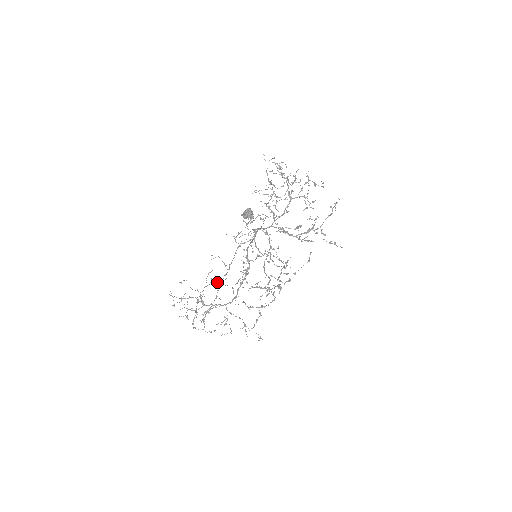
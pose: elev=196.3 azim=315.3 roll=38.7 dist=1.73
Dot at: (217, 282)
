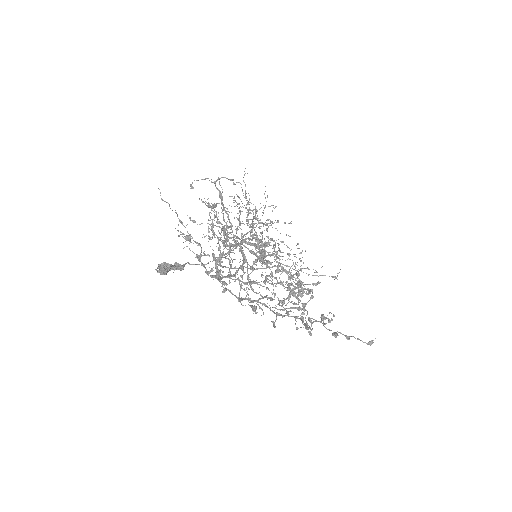
Dot at: (263, 213)
